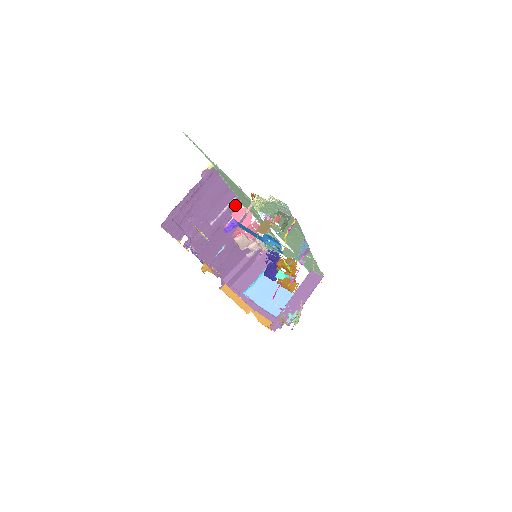
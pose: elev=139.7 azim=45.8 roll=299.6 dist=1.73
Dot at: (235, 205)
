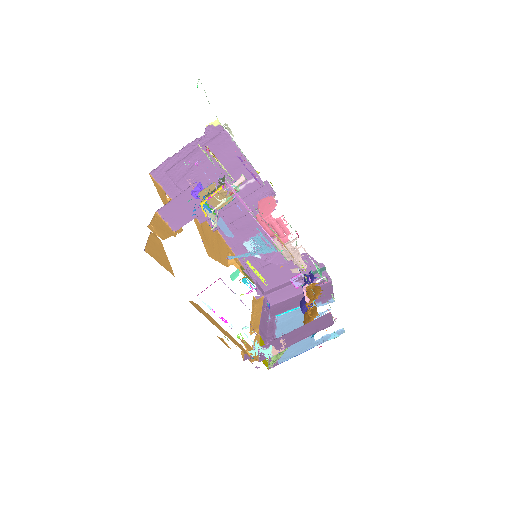
Dot at: (257, 187)
